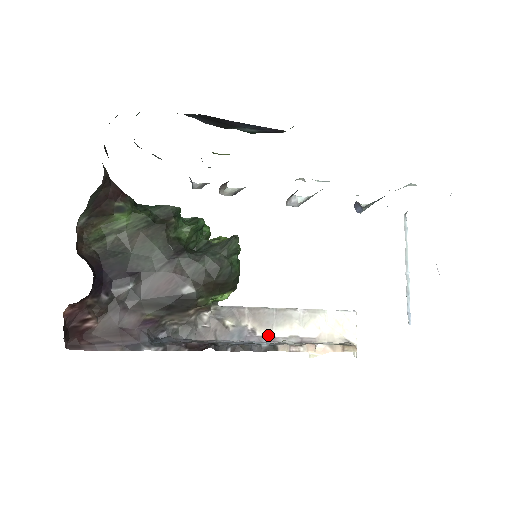
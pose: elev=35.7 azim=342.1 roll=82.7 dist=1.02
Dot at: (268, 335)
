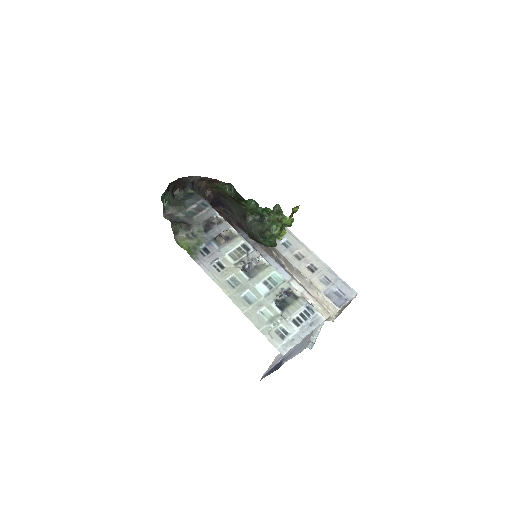
Dot at: (291, 273)
